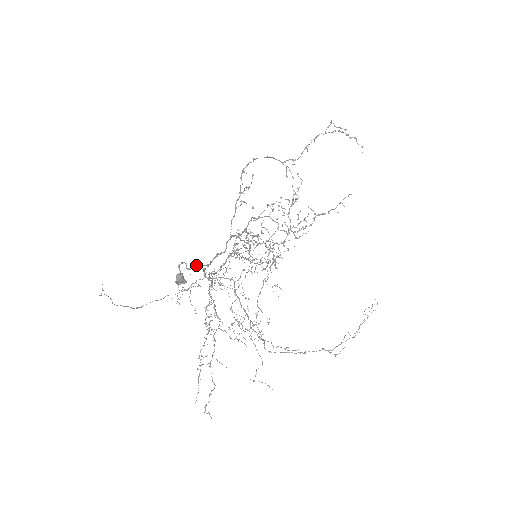
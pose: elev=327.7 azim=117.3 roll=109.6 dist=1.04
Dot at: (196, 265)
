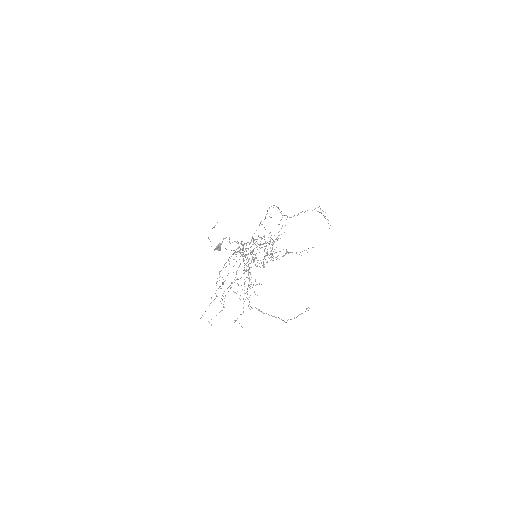
Dot at: occluded
